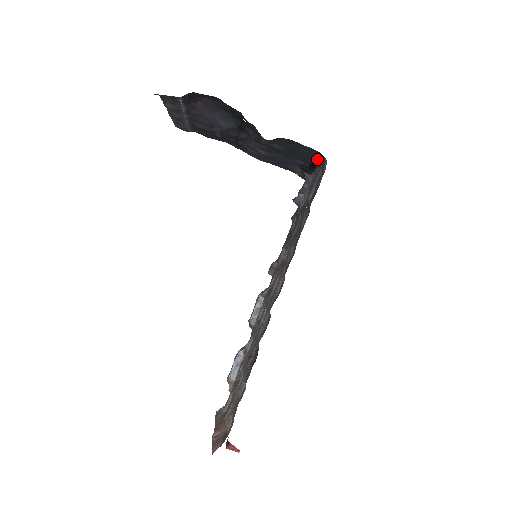
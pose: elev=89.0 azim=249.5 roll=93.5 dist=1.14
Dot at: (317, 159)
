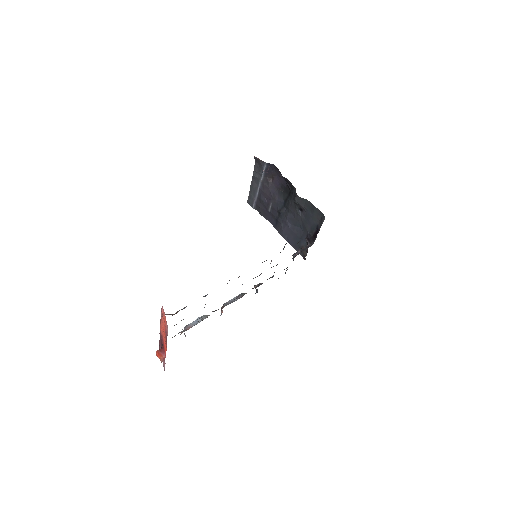
Dot at: (320, 224)
